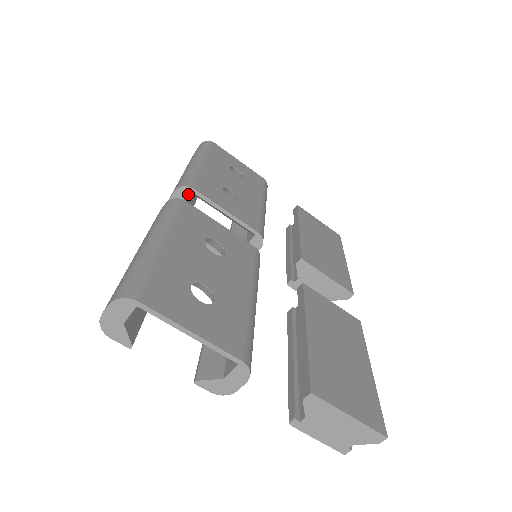
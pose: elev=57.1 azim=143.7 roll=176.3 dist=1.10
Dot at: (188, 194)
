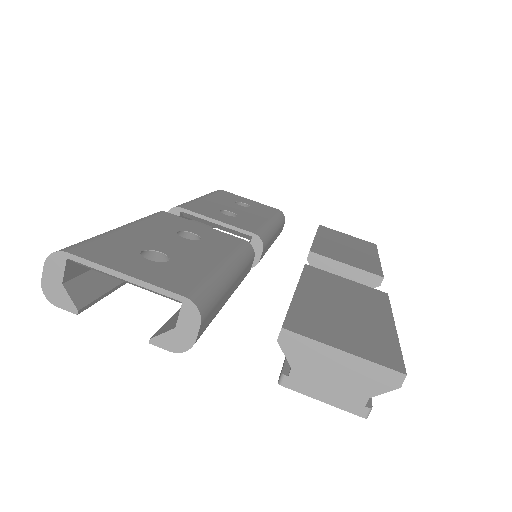
Dot at: (178, 215)
